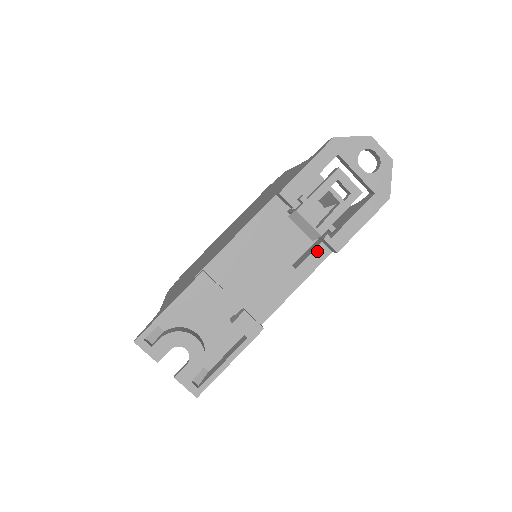
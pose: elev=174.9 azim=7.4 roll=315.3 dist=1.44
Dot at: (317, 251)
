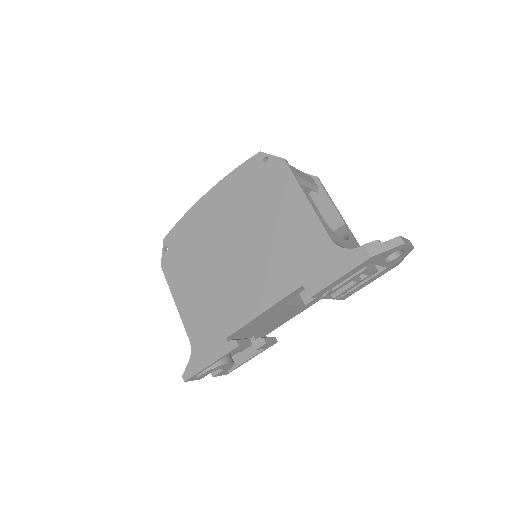
Dot at: occluded
